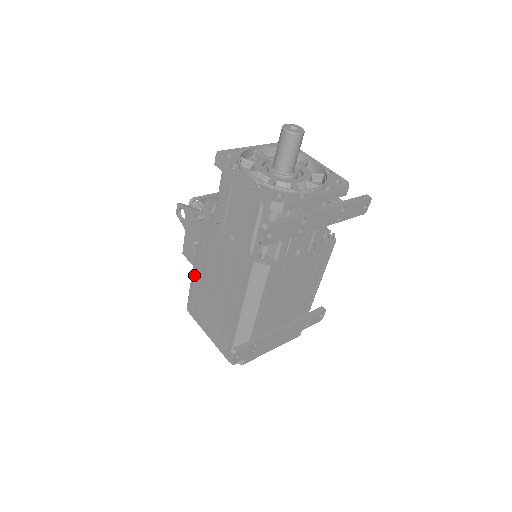
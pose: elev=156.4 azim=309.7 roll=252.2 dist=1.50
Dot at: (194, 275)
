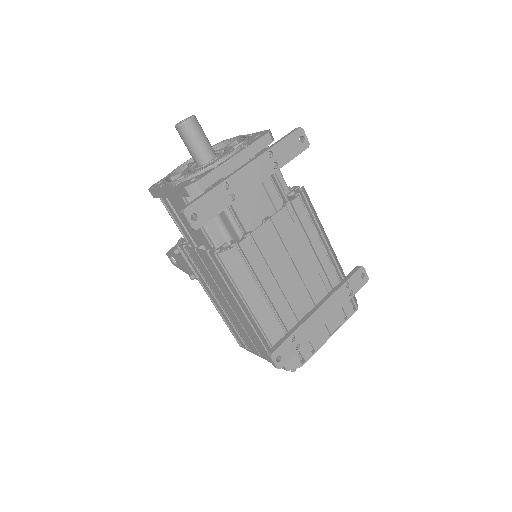
Dot at: occluded
